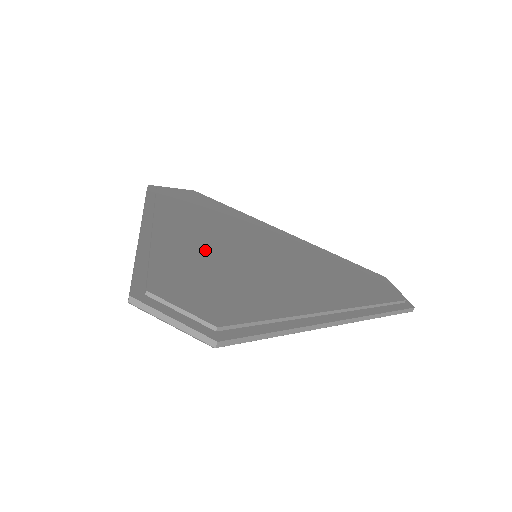
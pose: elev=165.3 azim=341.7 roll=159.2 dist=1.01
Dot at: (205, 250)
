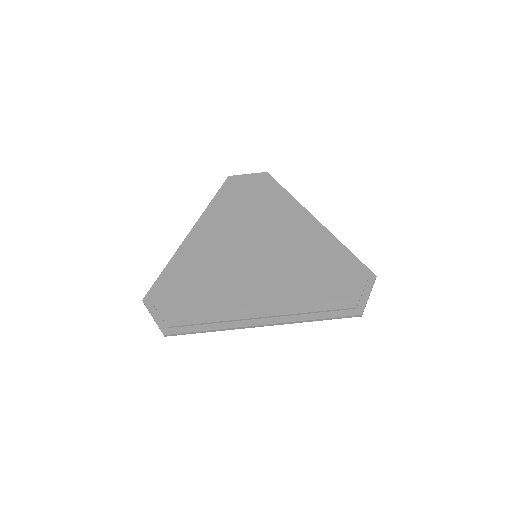
Dot at: (212, 258)
